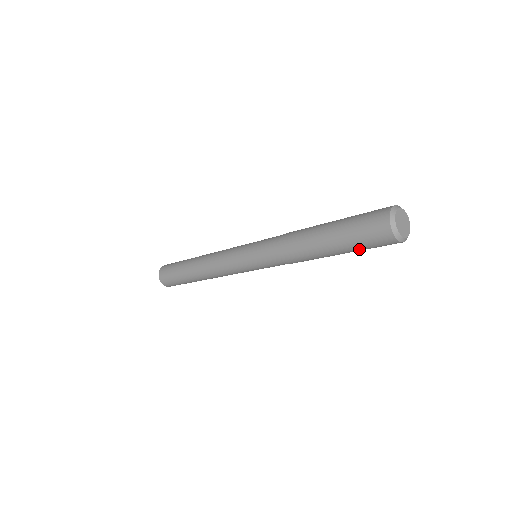
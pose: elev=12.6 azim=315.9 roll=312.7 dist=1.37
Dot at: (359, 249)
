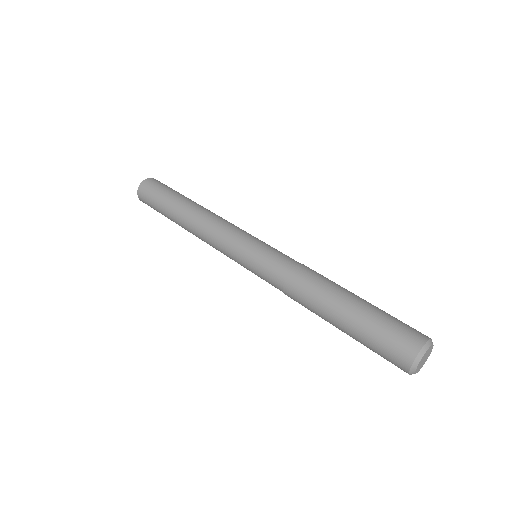
Dot at: (366, 346)
